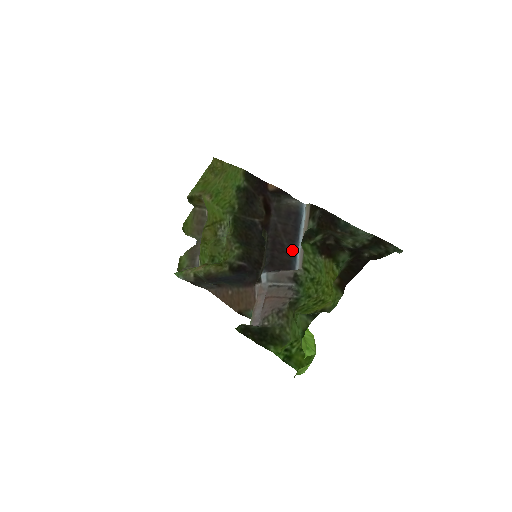
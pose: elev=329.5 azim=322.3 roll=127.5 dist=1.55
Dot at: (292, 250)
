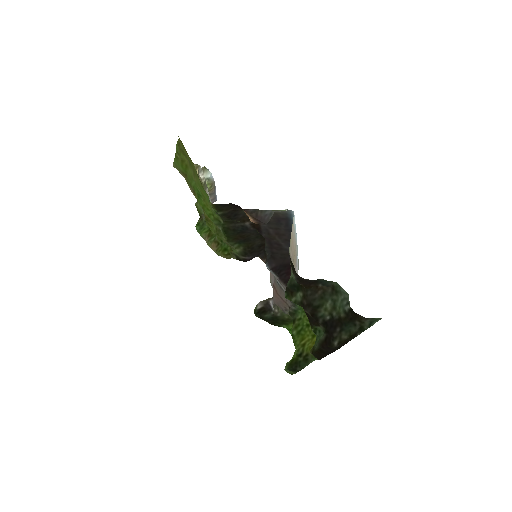
Dot at: occluded
